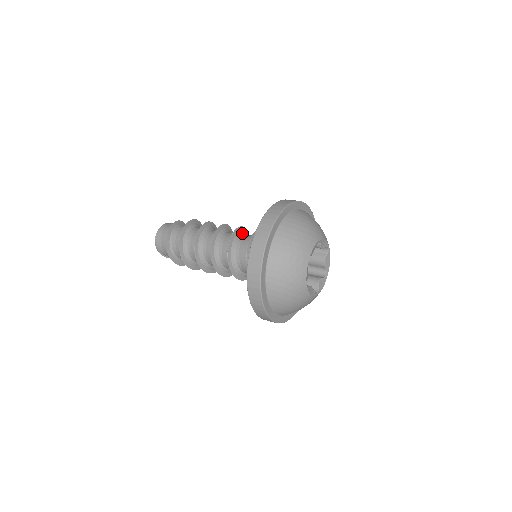
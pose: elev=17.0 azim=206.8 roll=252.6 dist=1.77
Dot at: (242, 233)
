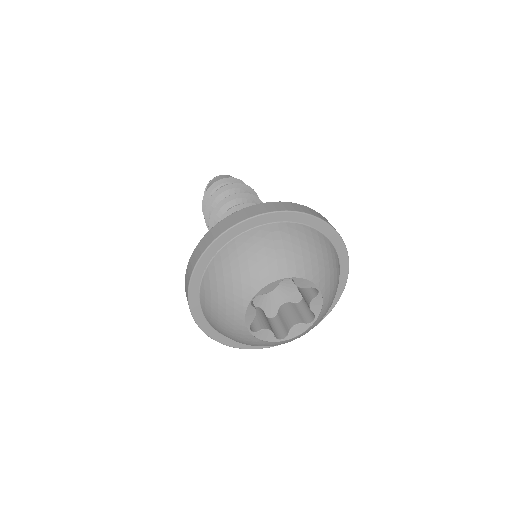
Dot at: occluded
